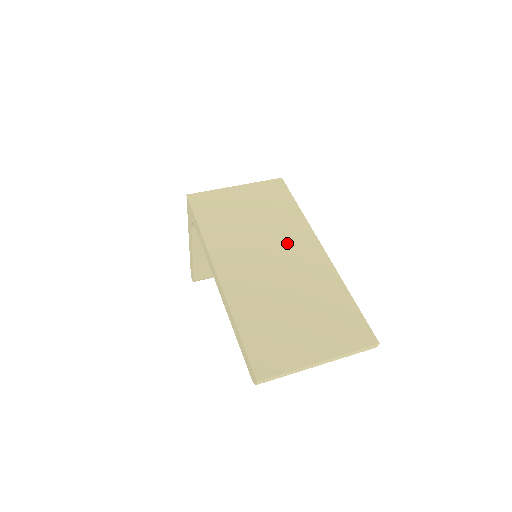
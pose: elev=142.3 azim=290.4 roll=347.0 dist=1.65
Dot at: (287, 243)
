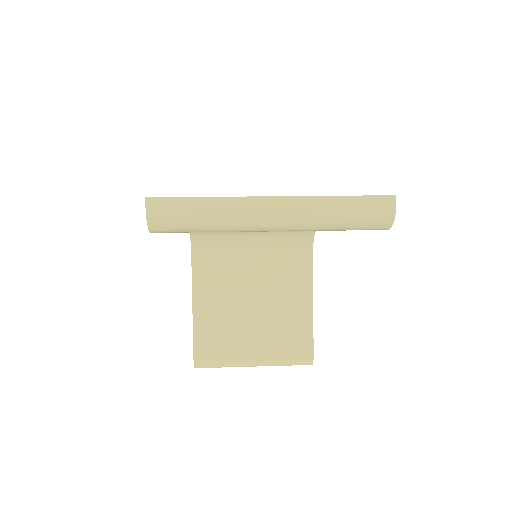
Dot at: occluded
